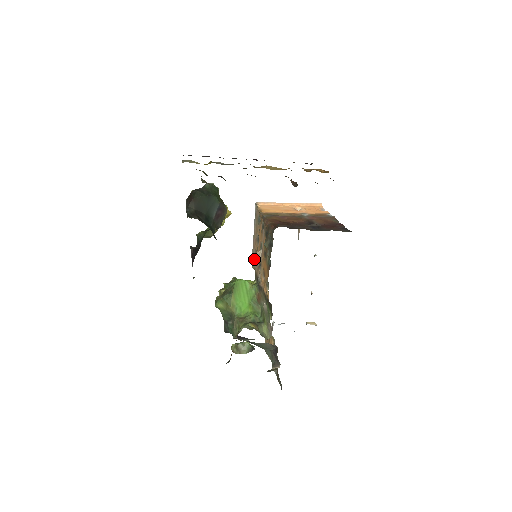
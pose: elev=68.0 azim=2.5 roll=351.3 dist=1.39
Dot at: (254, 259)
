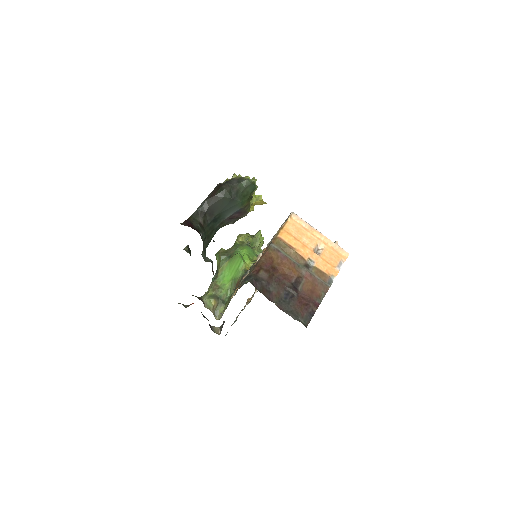
Dot at: occluded
